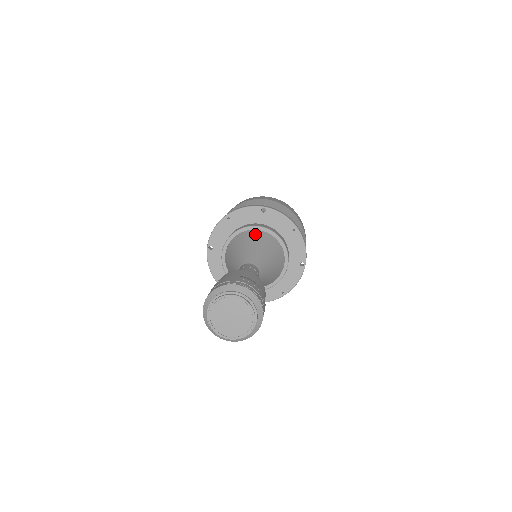
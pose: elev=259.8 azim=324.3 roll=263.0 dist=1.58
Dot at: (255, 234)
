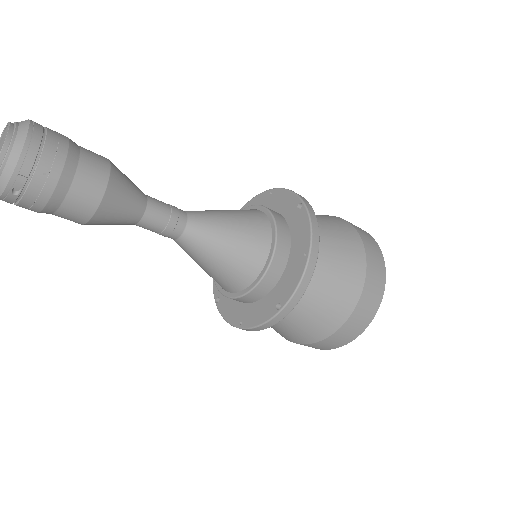
Dot at: (256, 215)
